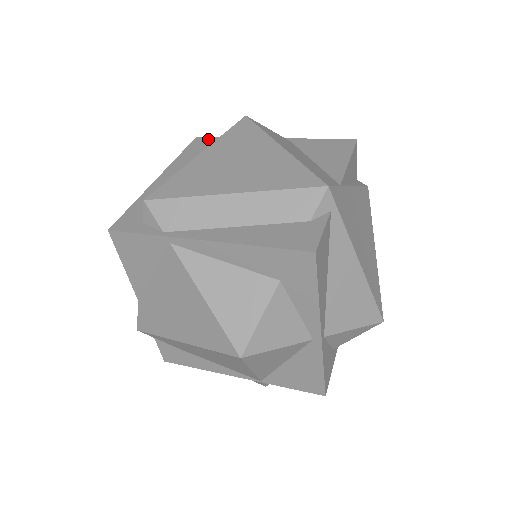
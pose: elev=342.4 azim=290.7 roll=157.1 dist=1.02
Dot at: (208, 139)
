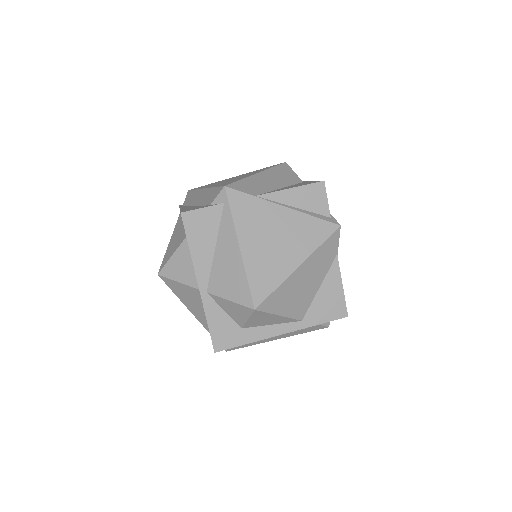
Dot at: occluded
